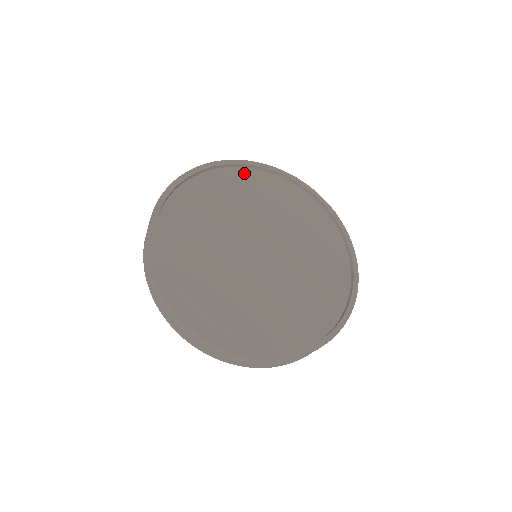
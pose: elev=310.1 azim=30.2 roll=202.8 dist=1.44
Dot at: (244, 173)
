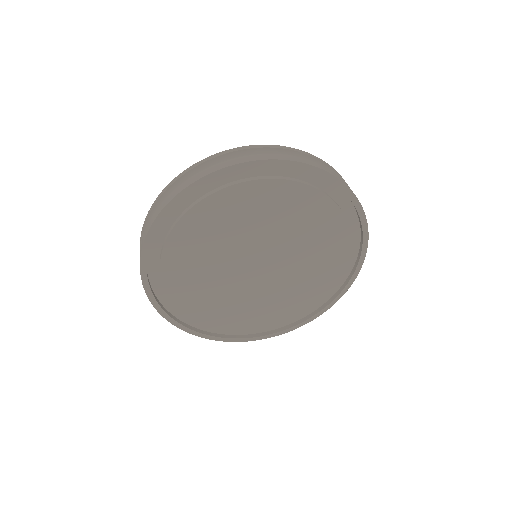
Dot at: (306, 184)
